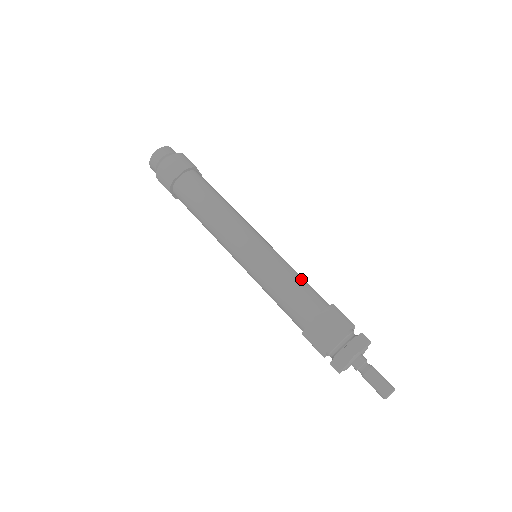
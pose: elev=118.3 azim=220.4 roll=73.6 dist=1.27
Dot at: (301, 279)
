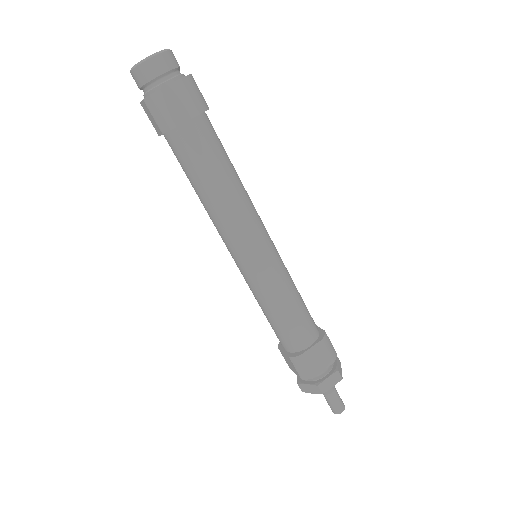
Dot at: (281, 317)
